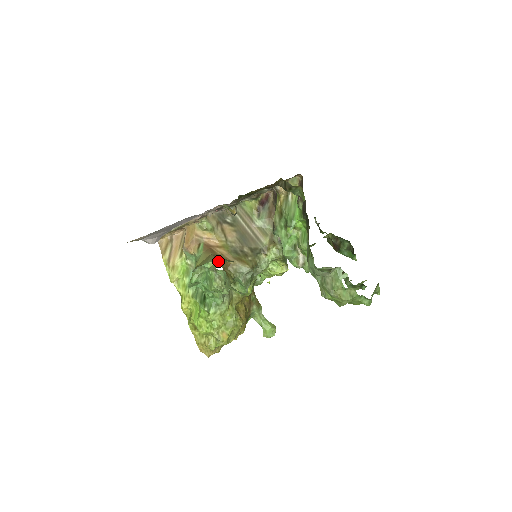
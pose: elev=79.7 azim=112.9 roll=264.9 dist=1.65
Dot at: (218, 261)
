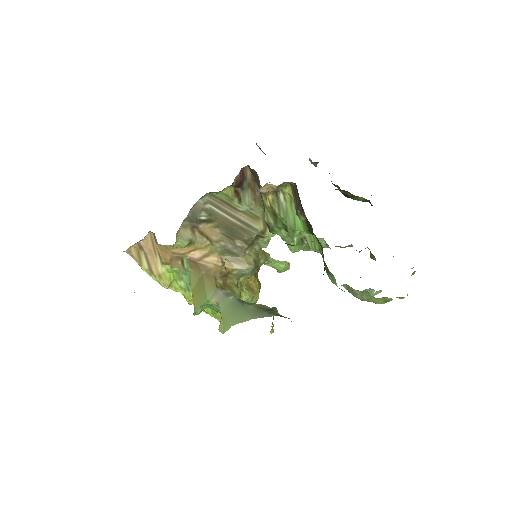
Dot at: (224, 313)
